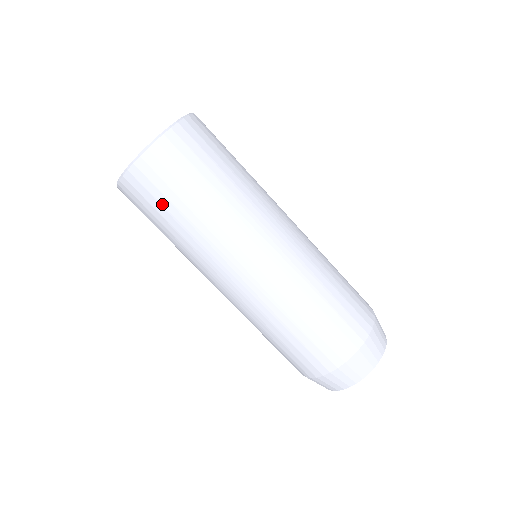
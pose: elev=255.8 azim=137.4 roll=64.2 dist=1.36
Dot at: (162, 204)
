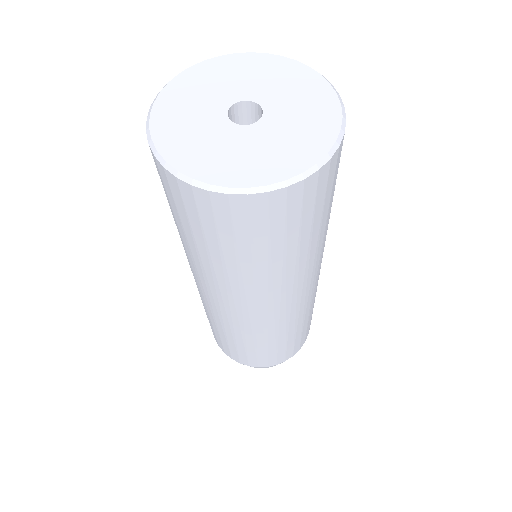
Dot at: (237, 243)
